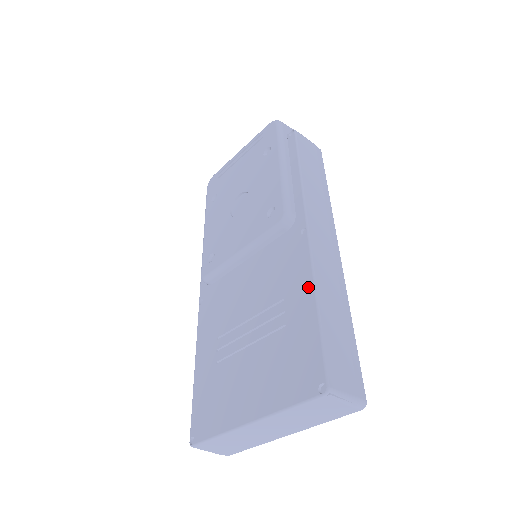
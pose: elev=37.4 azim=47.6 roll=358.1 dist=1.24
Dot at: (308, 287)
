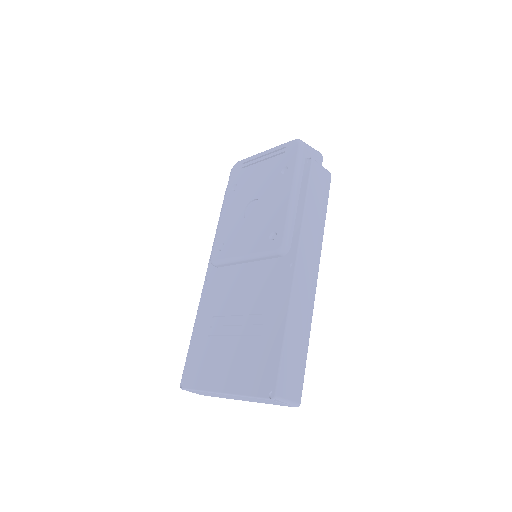
Dot at: (283, 315)
